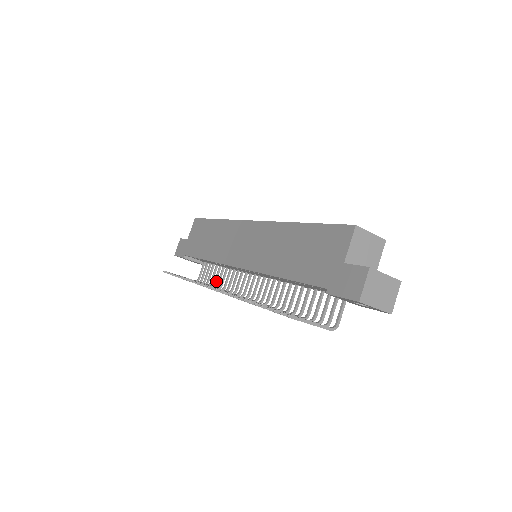
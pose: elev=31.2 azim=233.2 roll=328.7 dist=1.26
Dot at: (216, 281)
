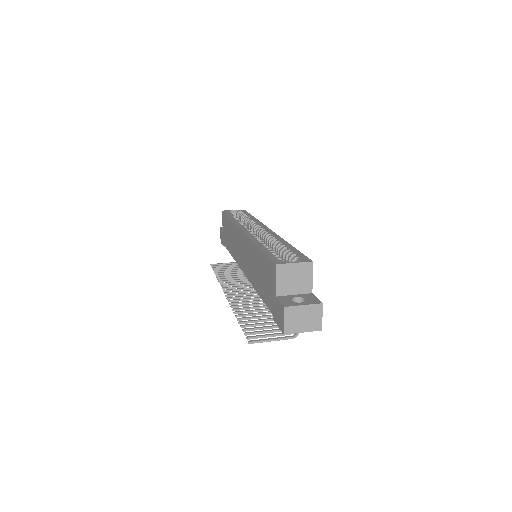
Dot at: occluded
